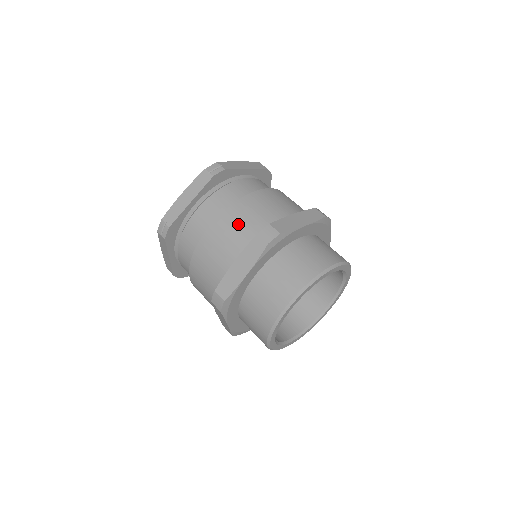
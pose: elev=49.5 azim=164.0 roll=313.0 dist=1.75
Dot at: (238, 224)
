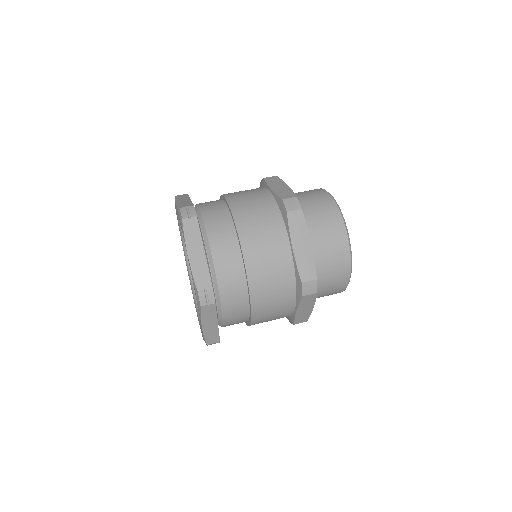
Dot at: (273, 299)
